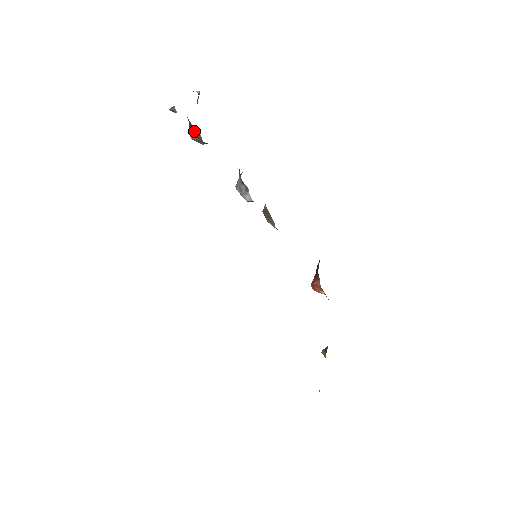
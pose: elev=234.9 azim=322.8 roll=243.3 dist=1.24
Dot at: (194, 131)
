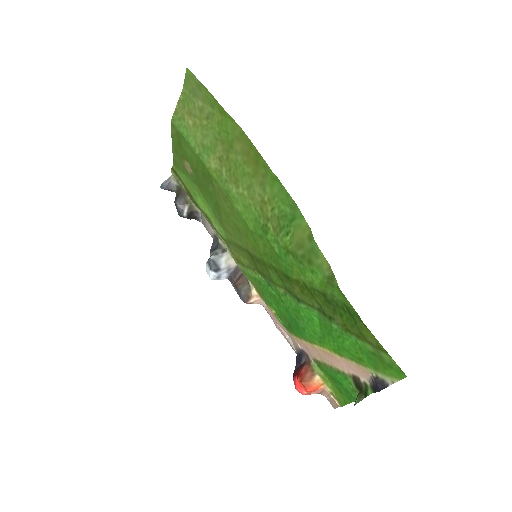
Dot at: (183, 196)
